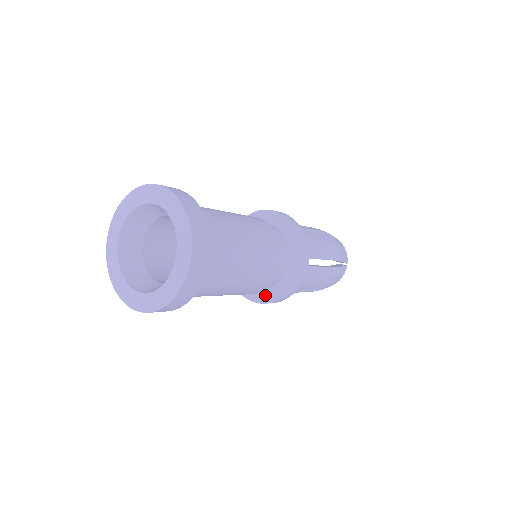
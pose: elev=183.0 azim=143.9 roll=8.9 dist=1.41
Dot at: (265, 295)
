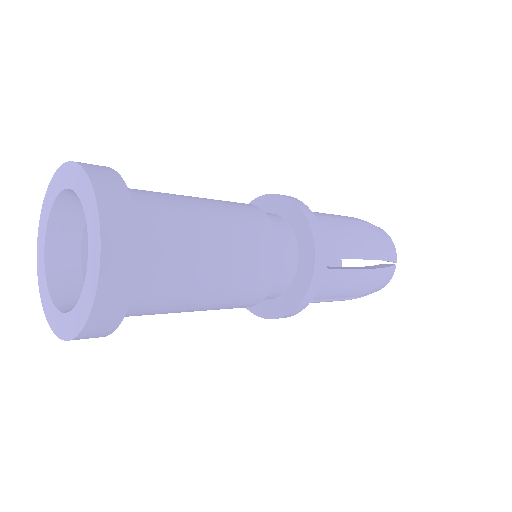
Dot at: (270, 308)
